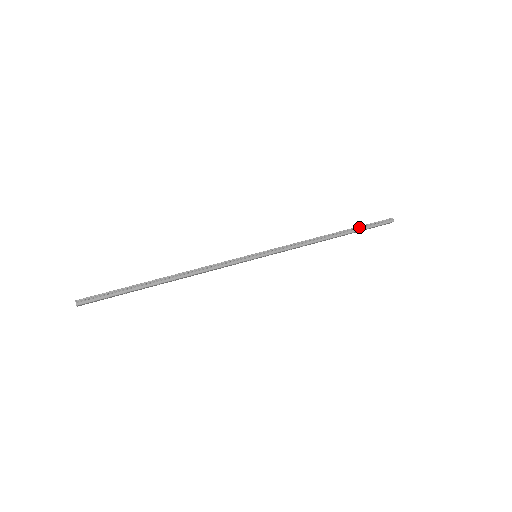
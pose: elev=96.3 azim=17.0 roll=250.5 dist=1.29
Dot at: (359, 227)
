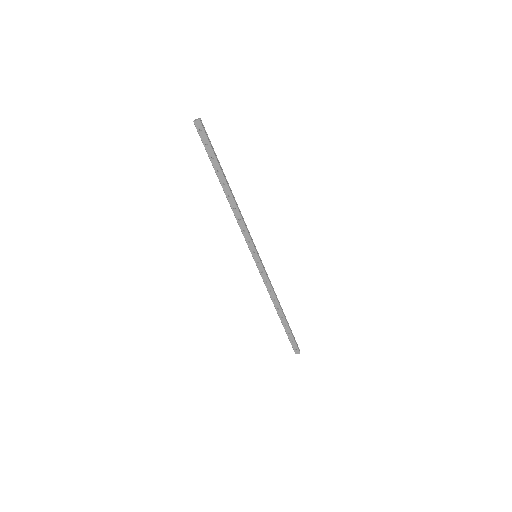
Dot at: (290, 328)
